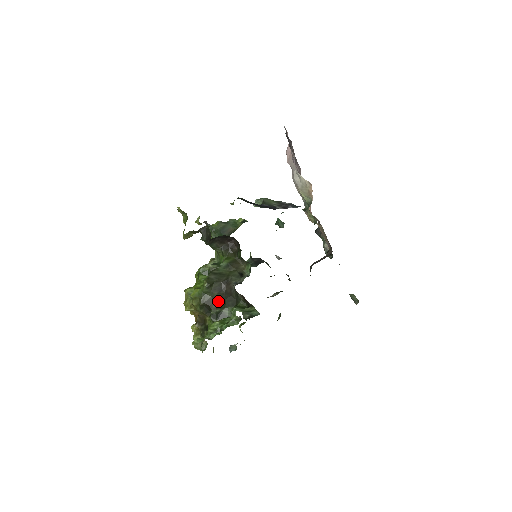
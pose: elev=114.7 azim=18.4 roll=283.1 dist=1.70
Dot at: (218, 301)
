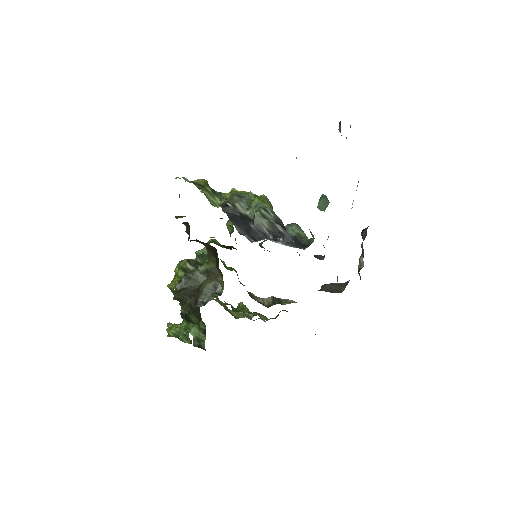
Dot at: (189, 304)
